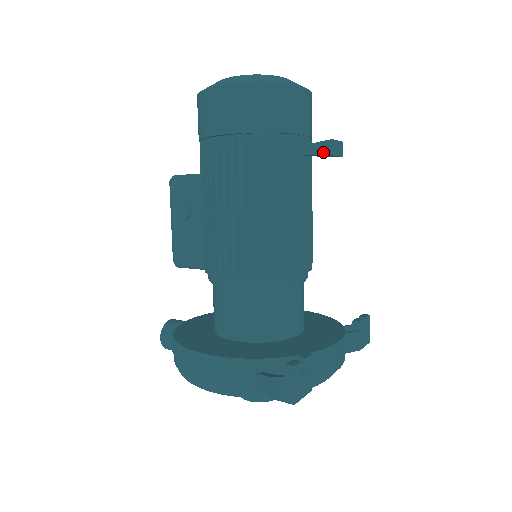
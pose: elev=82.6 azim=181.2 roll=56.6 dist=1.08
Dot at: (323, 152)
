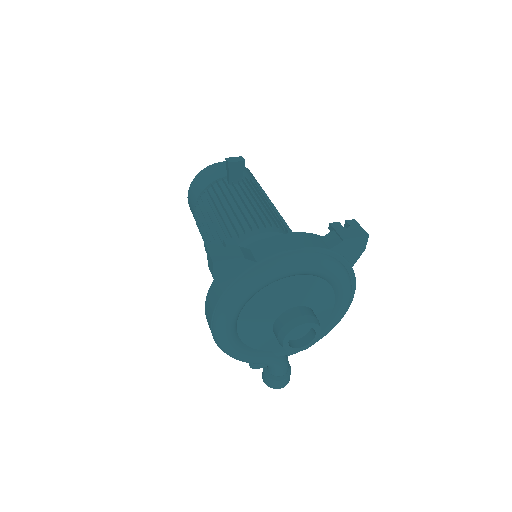
Dot at: (228, 167)
